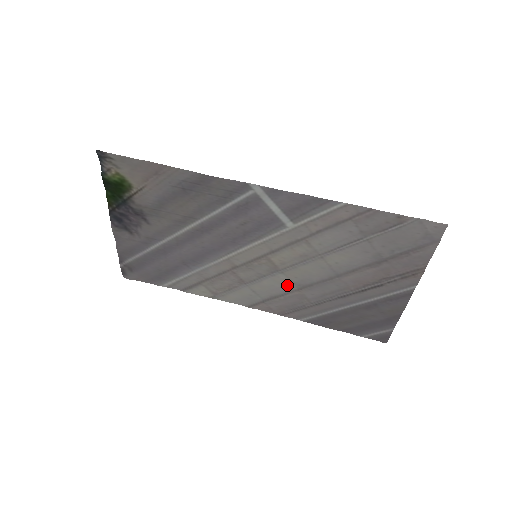
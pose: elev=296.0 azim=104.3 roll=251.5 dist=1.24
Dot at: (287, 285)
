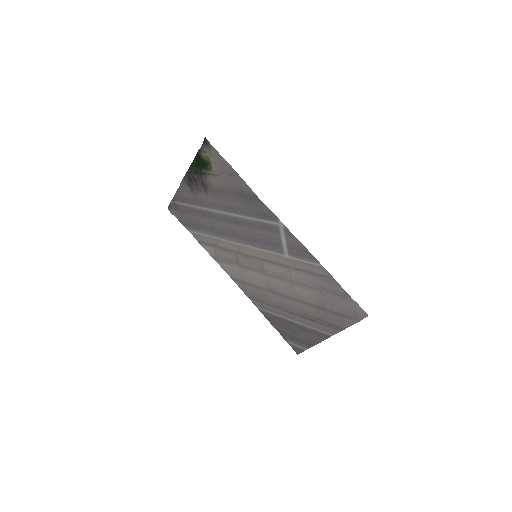
Dot at: (263, 283)
